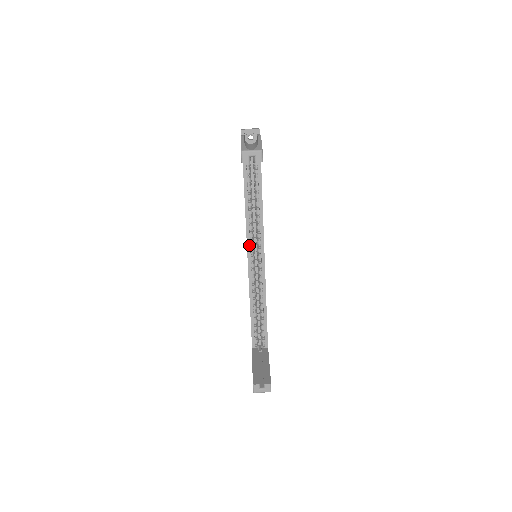
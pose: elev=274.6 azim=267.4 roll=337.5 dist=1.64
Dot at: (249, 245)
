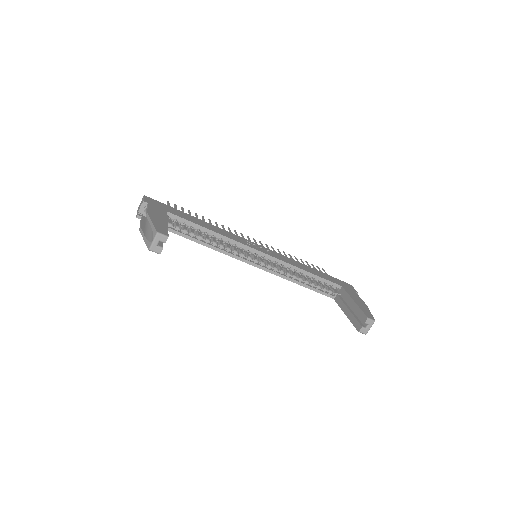
Dot at: (242, 259)
